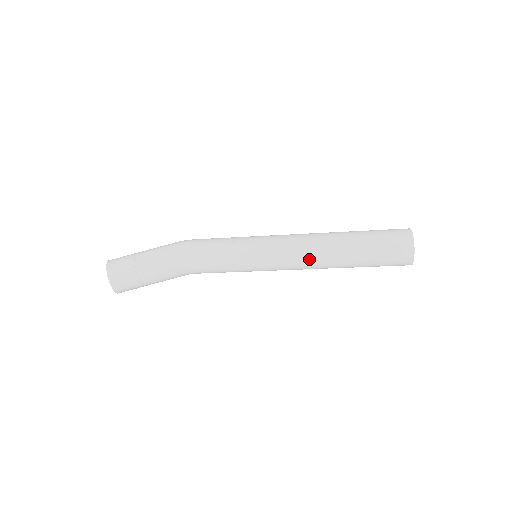
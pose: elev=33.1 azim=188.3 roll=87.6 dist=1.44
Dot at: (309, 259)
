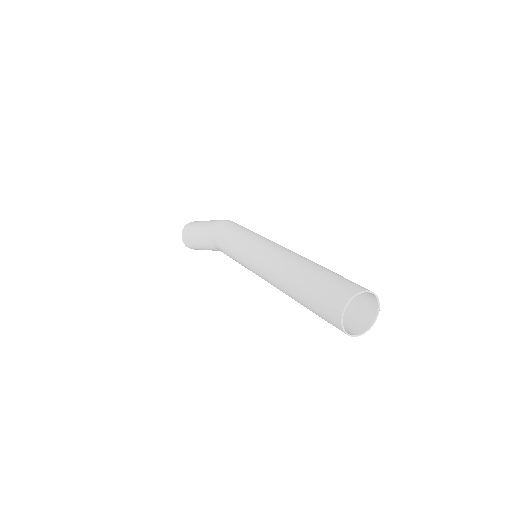
Dot at: (273, 285)
